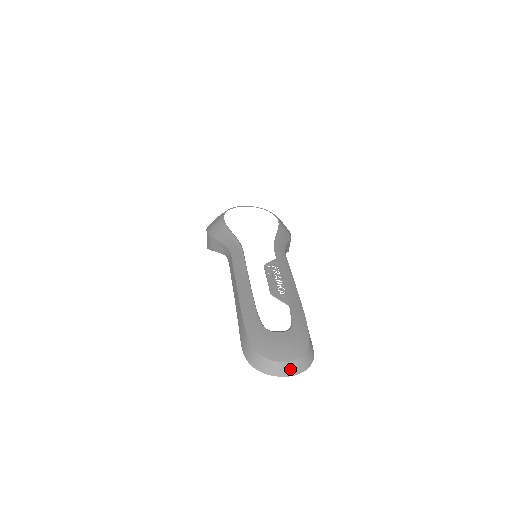
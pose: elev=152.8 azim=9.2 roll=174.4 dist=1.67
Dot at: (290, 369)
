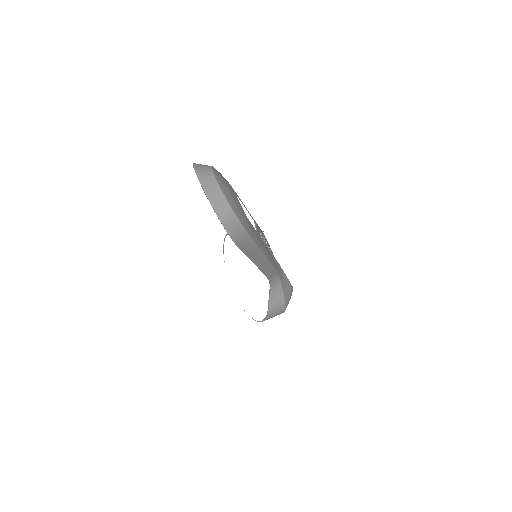
Dot at: (214, 194)
